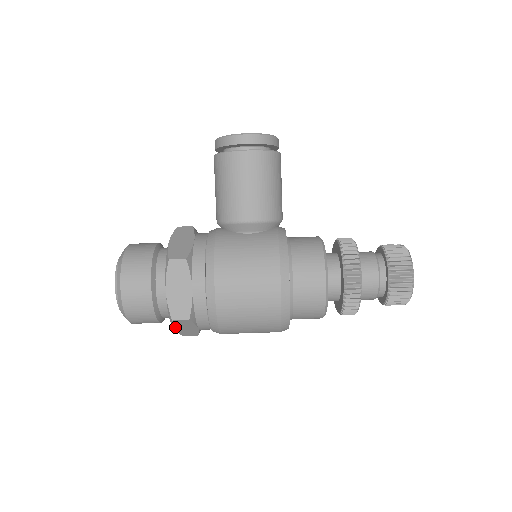
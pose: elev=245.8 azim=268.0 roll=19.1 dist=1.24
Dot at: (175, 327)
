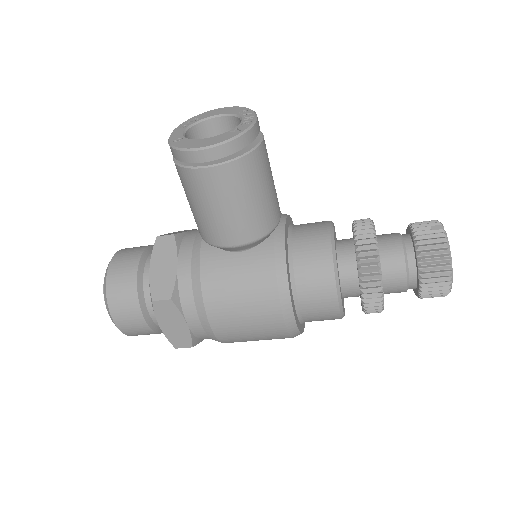
Dot at: occluded
